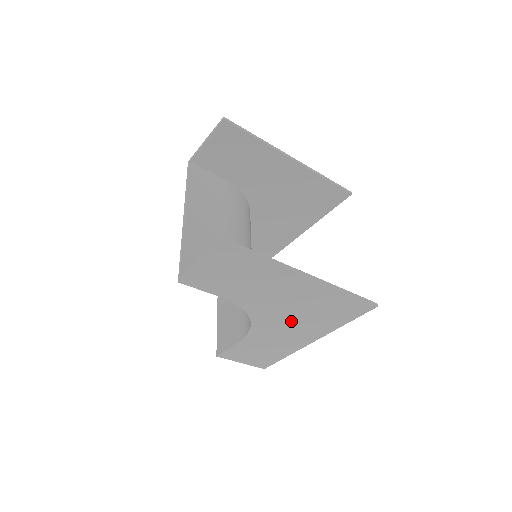
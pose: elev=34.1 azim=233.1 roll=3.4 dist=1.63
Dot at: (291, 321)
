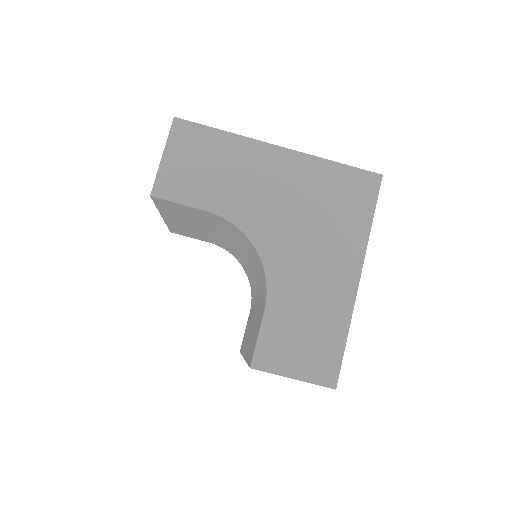
Dot at: (305, 237)
